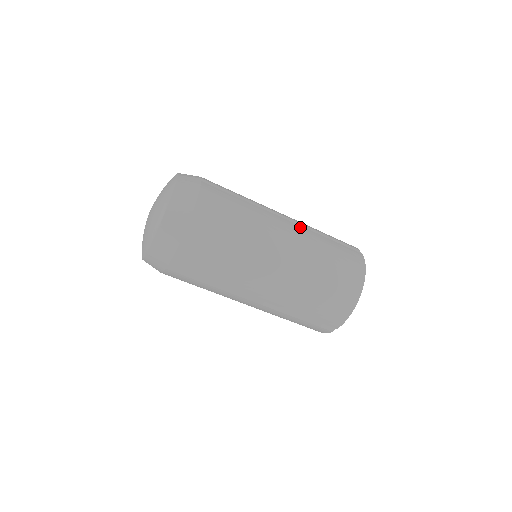
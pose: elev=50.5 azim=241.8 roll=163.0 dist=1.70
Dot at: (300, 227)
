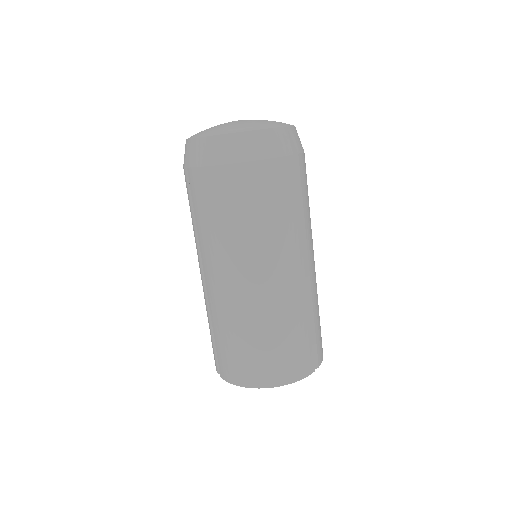
Dot at: (304, 288)
